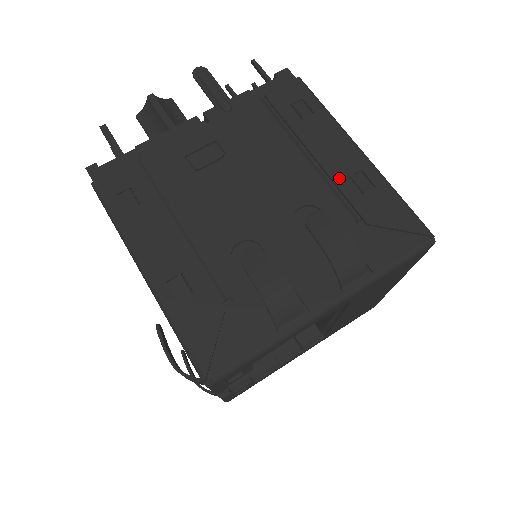
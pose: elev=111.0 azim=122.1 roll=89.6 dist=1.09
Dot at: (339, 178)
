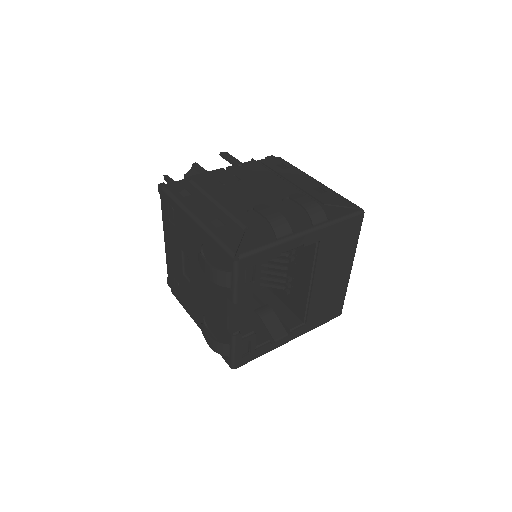
Dot at: (306, 189)
